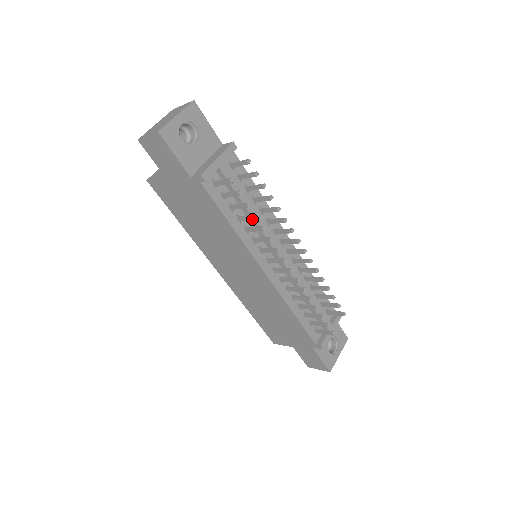
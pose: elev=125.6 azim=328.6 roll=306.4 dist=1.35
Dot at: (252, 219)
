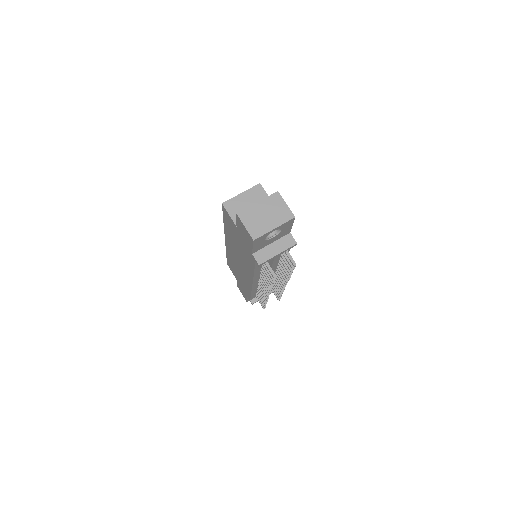
Dot at: (269, 282)
